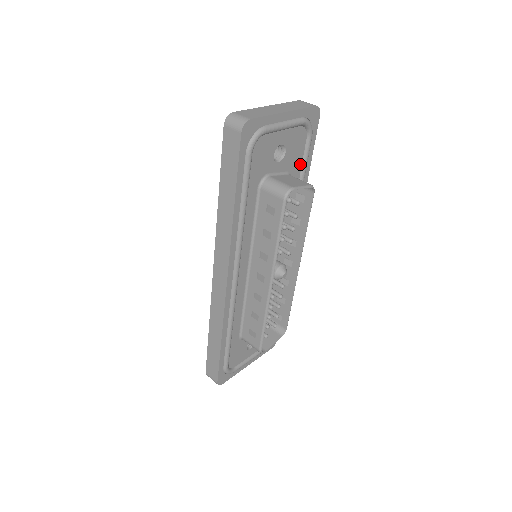
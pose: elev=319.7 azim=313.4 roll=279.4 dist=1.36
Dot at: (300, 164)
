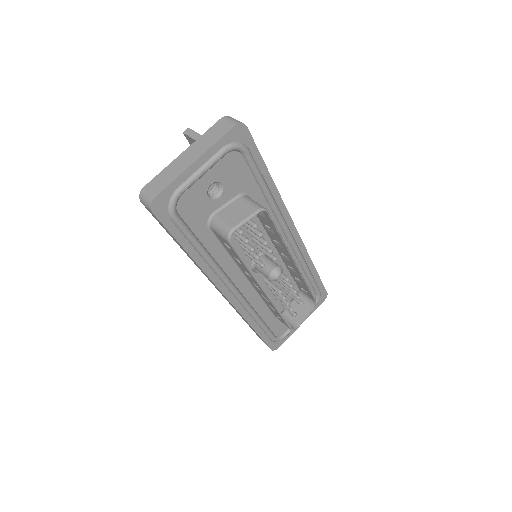
Dot at: (251, 178)
